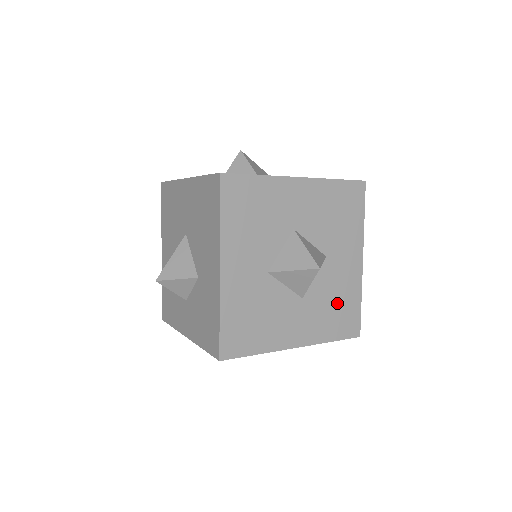
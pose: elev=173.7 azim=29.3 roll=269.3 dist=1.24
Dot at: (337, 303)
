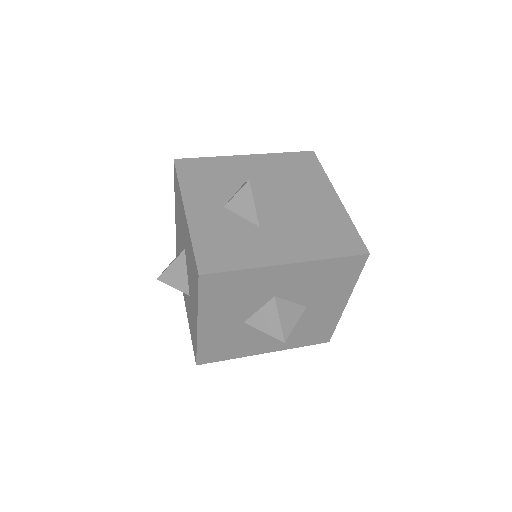
Dot at: (311, 329)
